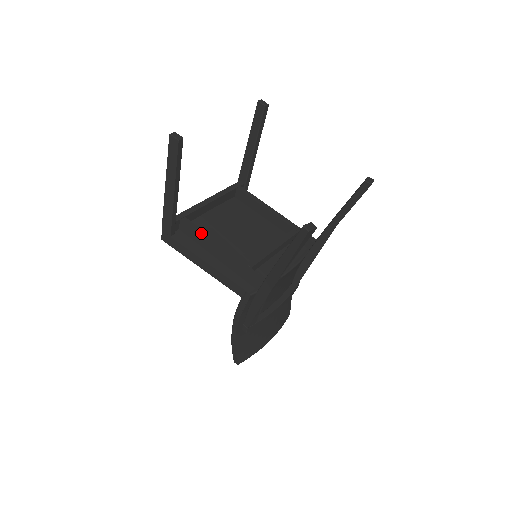
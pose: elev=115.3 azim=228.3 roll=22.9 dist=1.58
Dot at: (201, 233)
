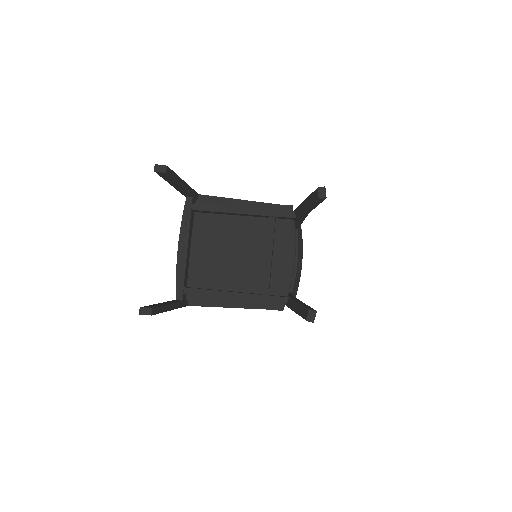
Dot at: (208, 294)
